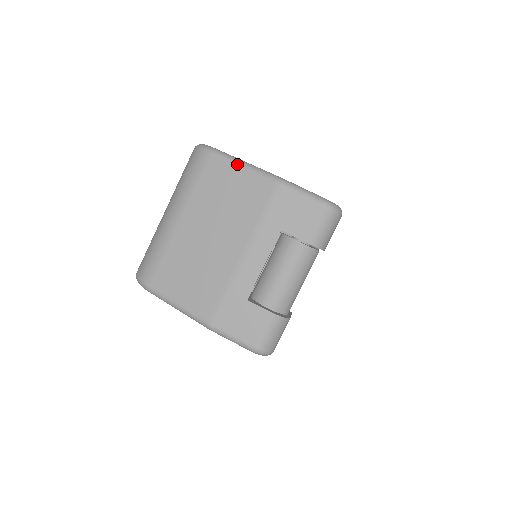
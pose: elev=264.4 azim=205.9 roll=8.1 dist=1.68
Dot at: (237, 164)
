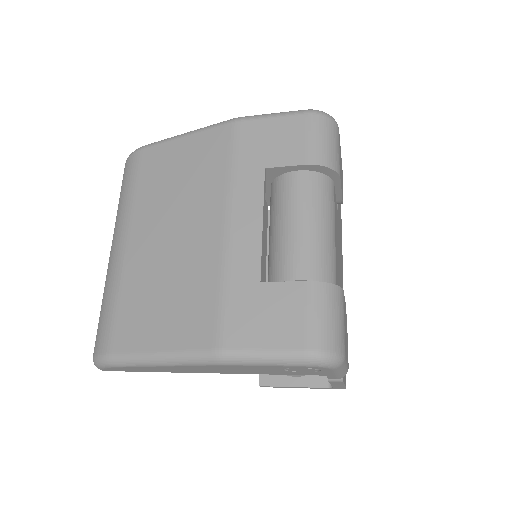
Dot at: (176, 138)
